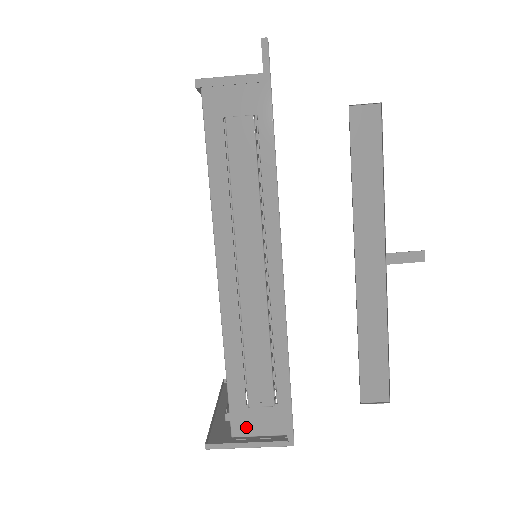
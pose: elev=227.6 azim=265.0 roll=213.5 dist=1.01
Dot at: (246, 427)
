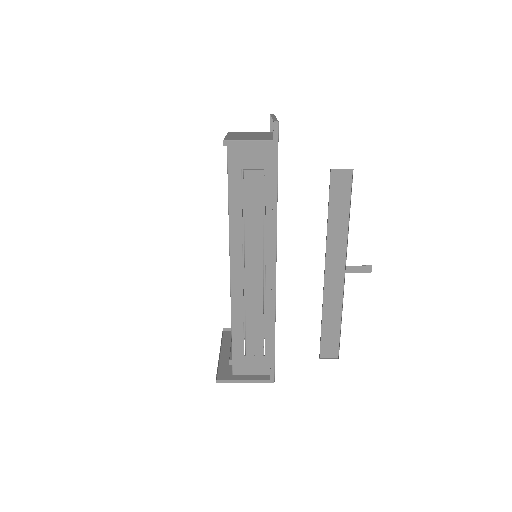
Dot at: (243, 369)
